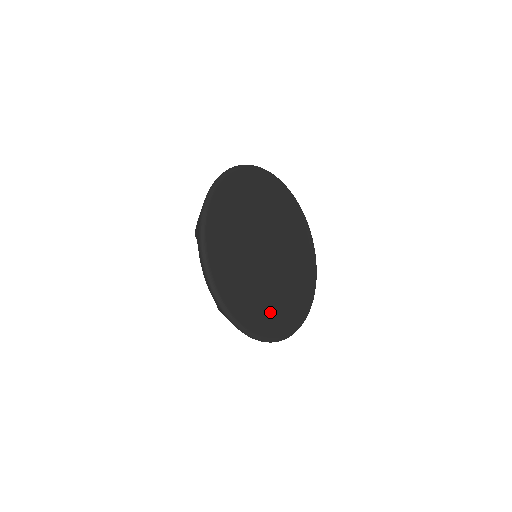
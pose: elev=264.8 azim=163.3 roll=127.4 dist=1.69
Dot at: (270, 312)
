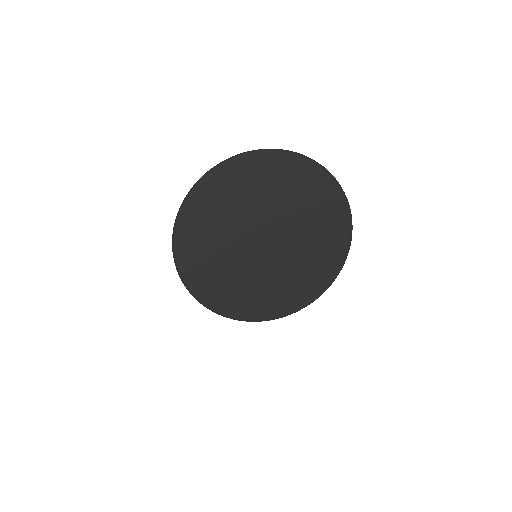
Dot at: (295, 288)
